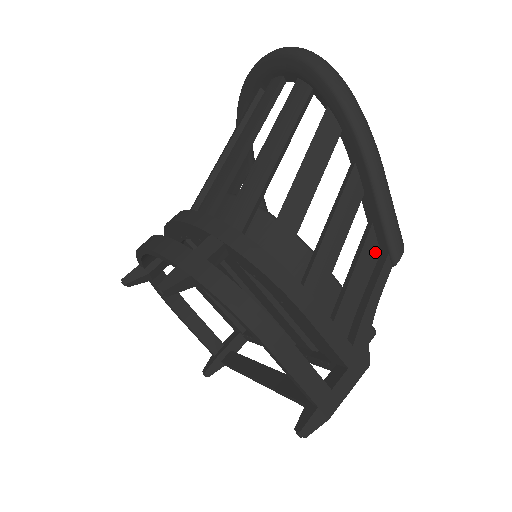
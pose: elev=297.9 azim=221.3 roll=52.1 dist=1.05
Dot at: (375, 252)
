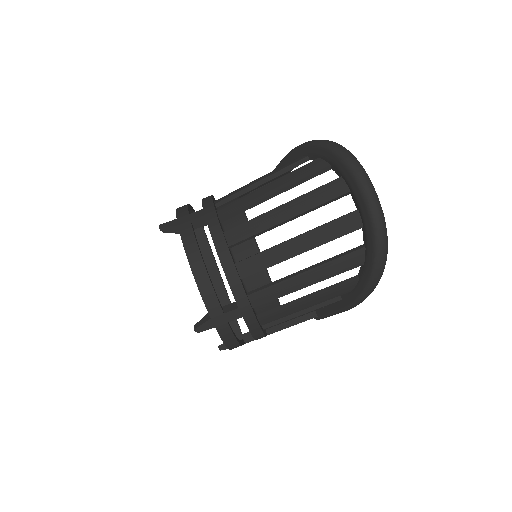
Dot at: (313, 311)
